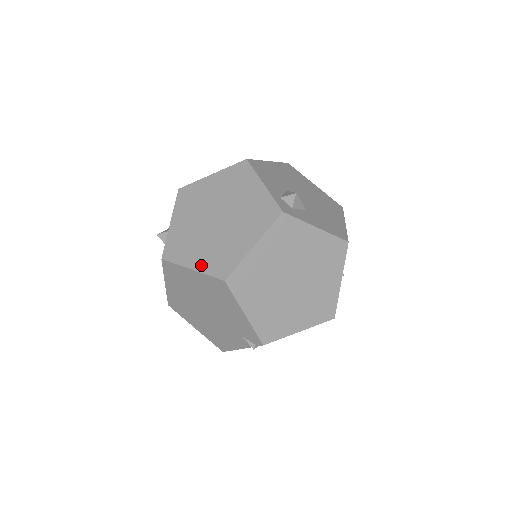
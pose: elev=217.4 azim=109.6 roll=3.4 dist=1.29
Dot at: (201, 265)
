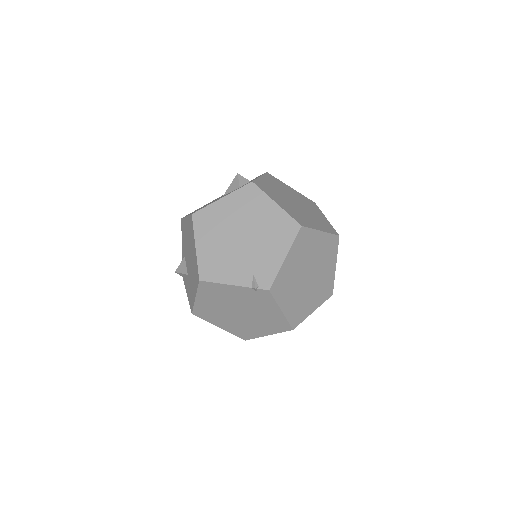
Dot at: (284, 207)
